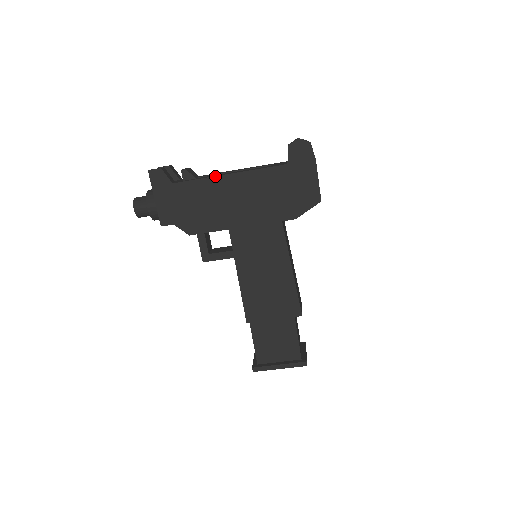
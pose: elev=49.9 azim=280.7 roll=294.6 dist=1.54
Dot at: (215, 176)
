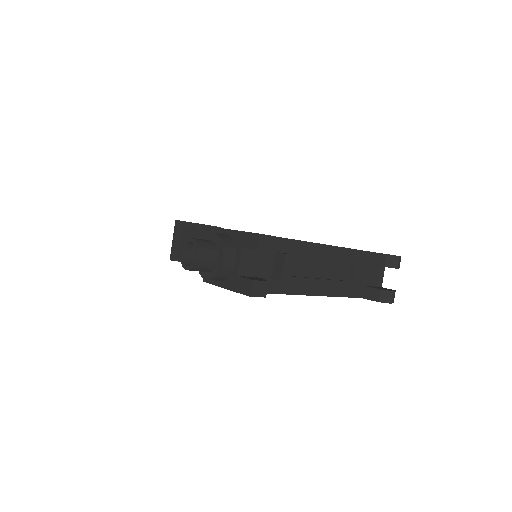
Dot at: occluded
